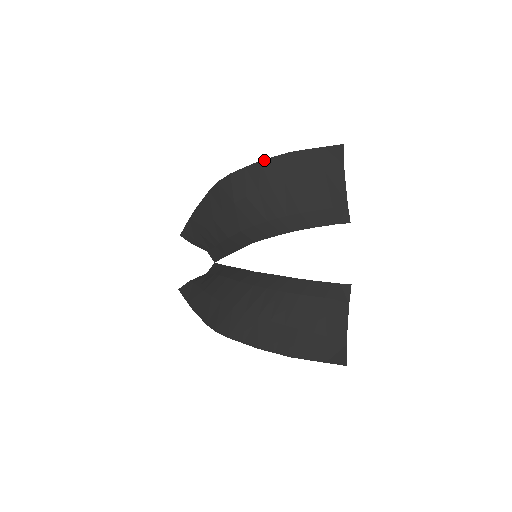
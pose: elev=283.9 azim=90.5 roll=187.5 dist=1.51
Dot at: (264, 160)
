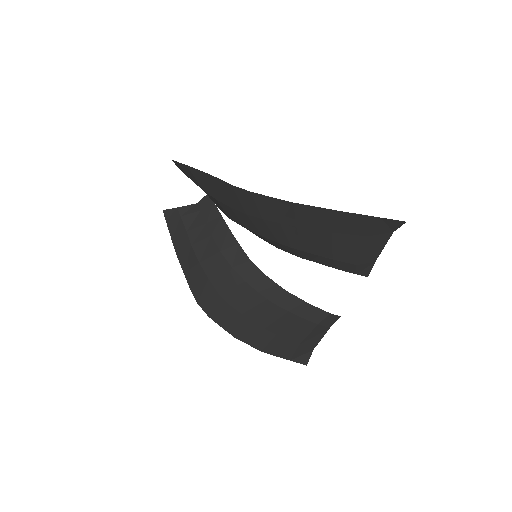
Dot at: (299, 204)
